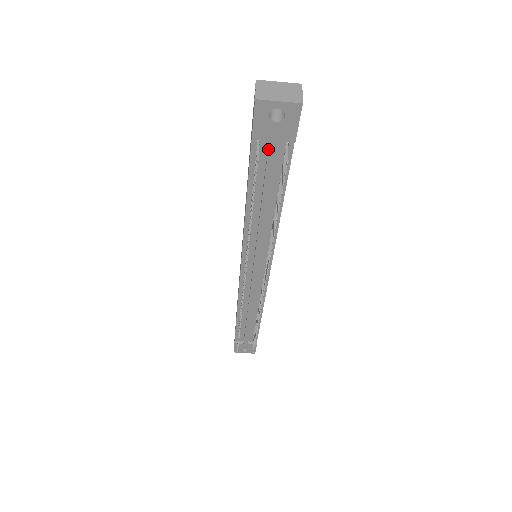
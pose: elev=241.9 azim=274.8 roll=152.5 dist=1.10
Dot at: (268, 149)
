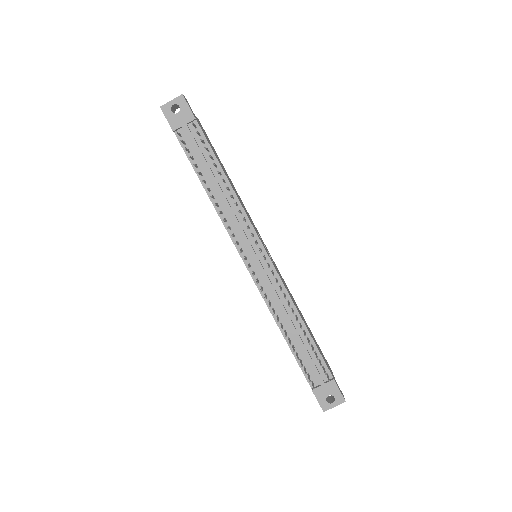
Dot at: (185, 133)
